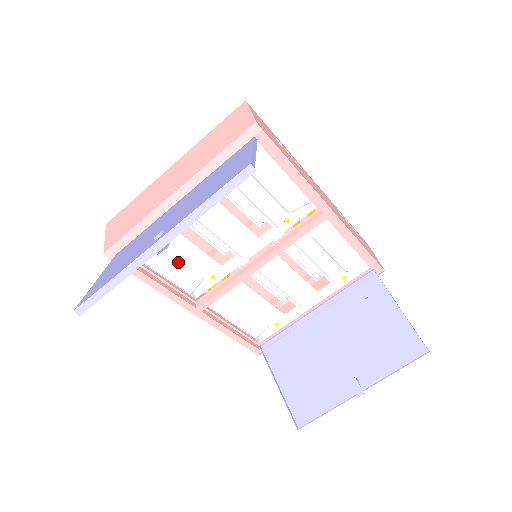
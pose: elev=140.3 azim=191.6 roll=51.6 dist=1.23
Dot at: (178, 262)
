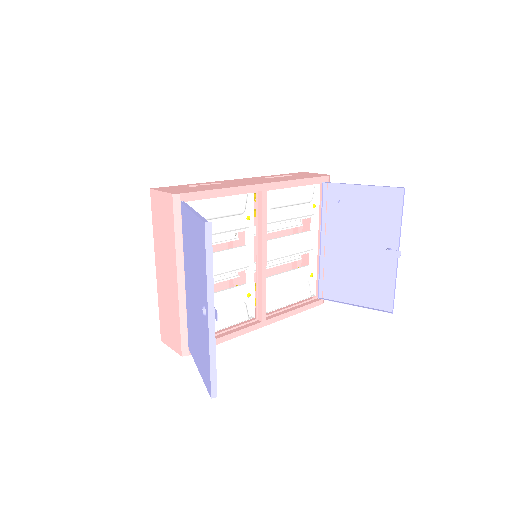
Dot at: (222, 311)
